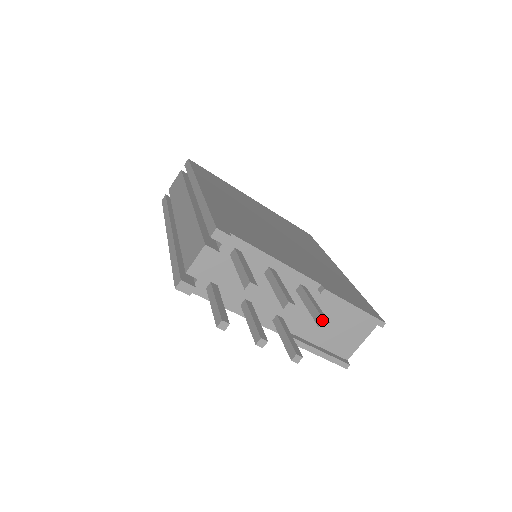
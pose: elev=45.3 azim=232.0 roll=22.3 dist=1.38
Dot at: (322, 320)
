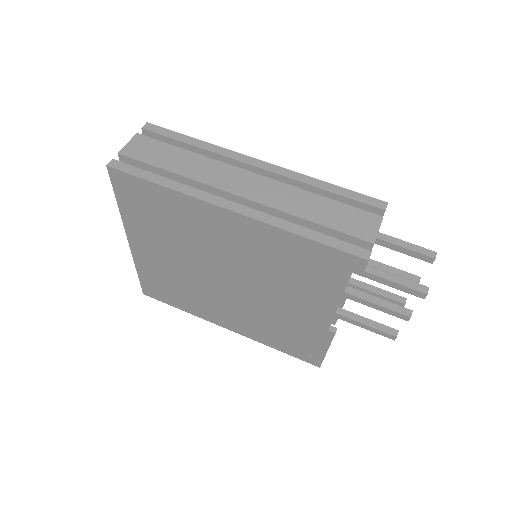
Dot at: (405, 298)
